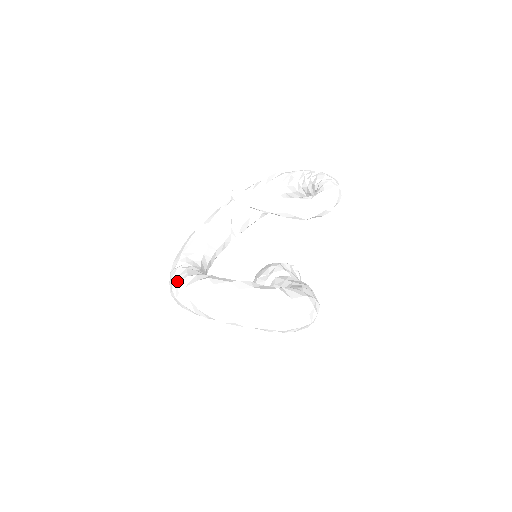
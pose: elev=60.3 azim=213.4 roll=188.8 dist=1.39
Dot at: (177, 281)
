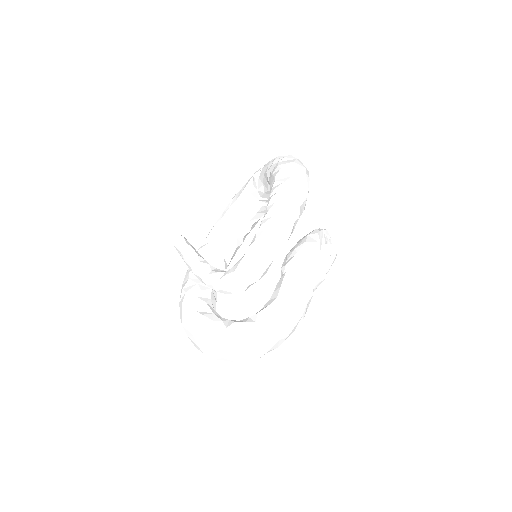
Dot at: (187, 271)
